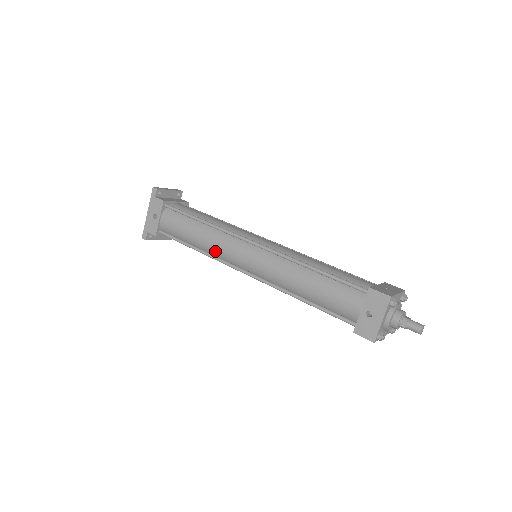
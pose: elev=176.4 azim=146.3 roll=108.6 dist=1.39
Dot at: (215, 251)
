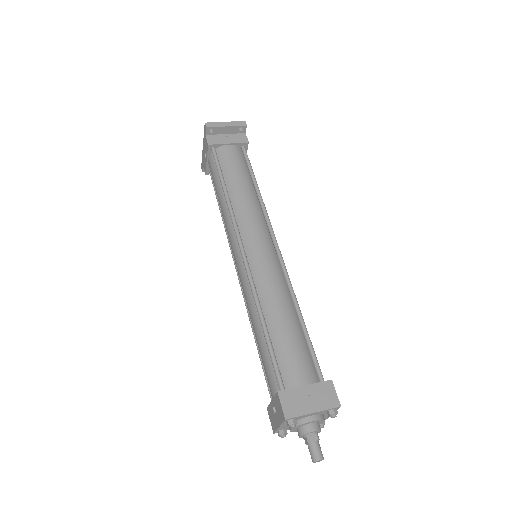
Dot at: occluded
